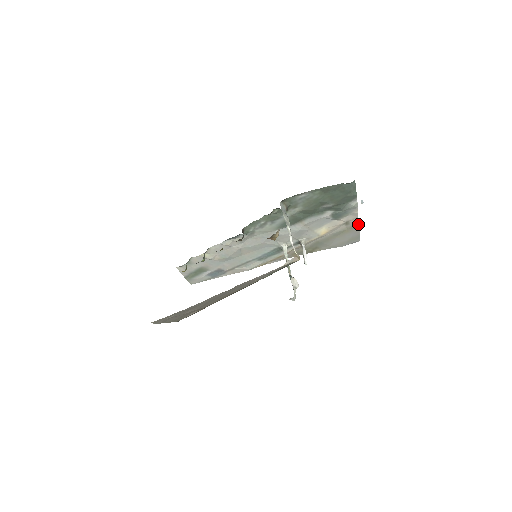
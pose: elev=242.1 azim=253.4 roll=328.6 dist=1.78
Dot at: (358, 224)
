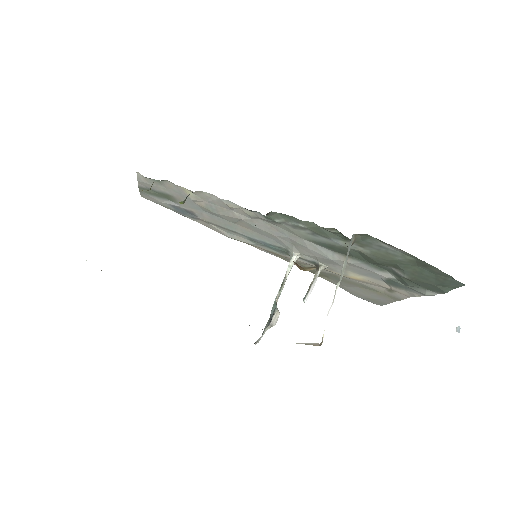
Dot at: (401, 299)
